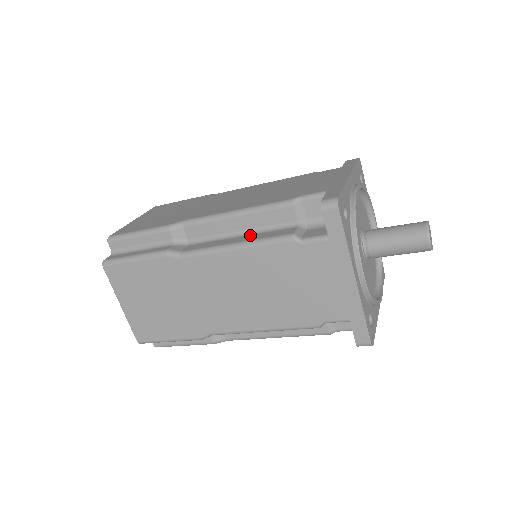
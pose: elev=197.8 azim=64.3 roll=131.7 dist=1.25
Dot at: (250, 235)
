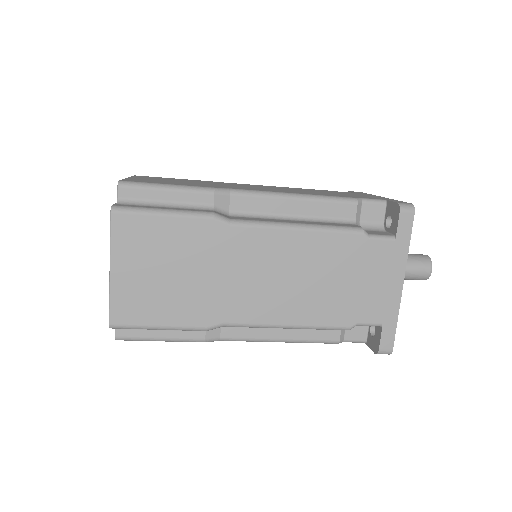
Dot at: (307, 221)
